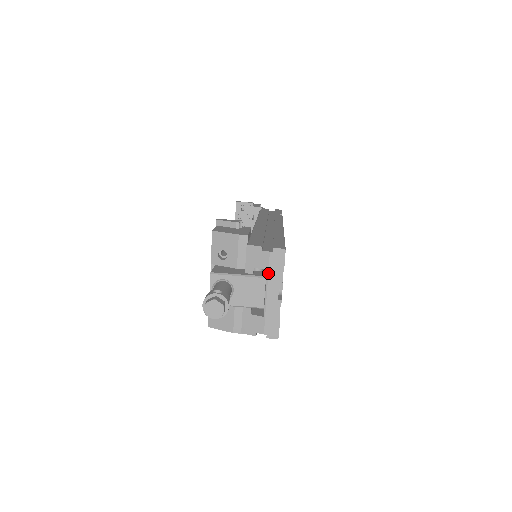
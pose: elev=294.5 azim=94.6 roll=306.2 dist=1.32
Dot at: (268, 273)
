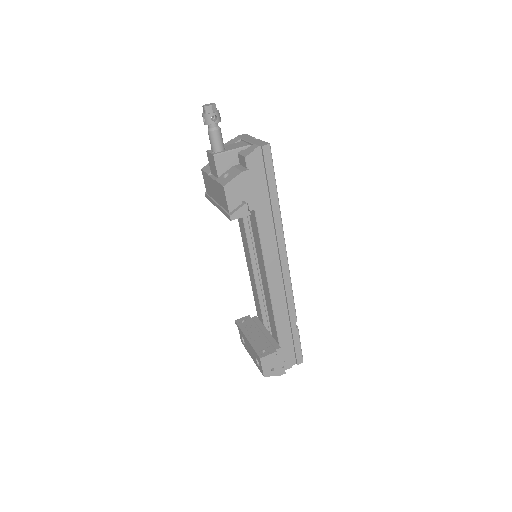
Dot at: (242, 139)
